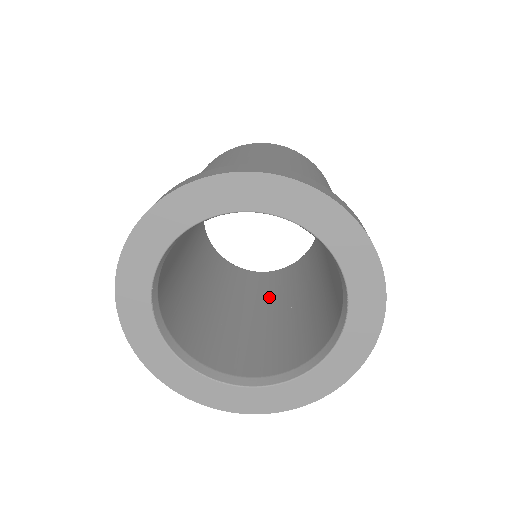
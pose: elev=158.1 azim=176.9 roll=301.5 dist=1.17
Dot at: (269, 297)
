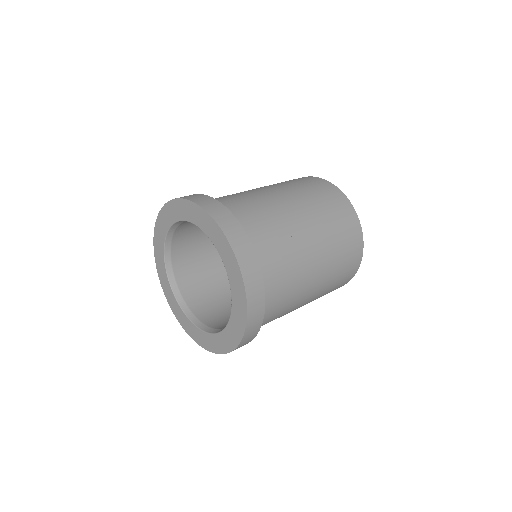
Dot at: occluded
